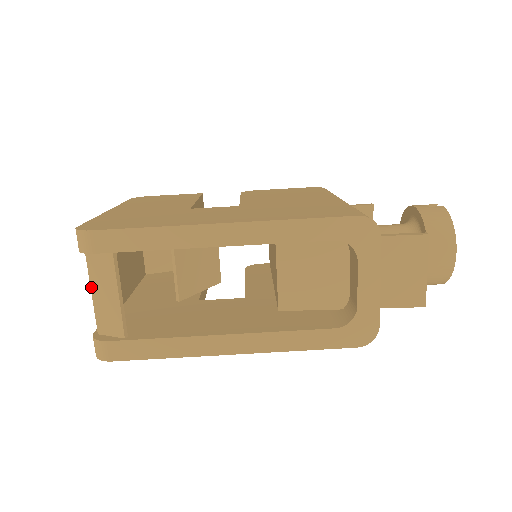
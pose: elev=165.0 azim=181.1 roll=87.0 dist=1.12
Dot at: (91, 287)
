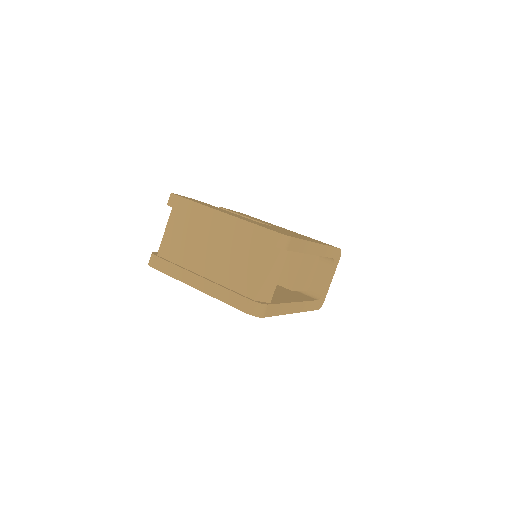
Dot at: (265, 269)
